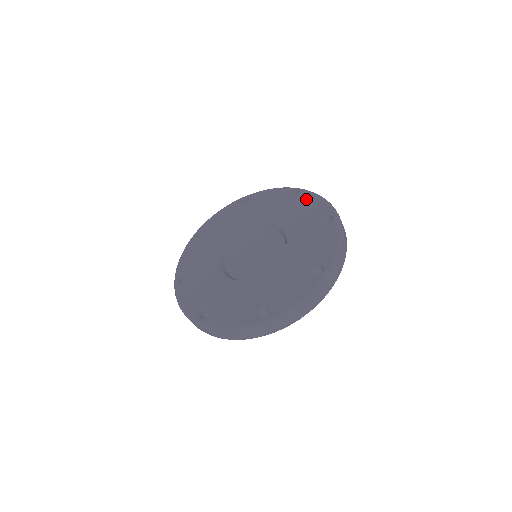
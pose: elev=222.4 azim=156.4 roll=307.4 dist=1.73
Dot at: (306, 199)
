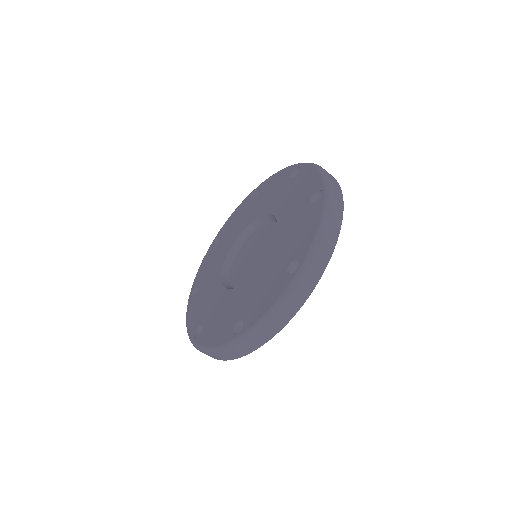
Dot at: (267, 184)
